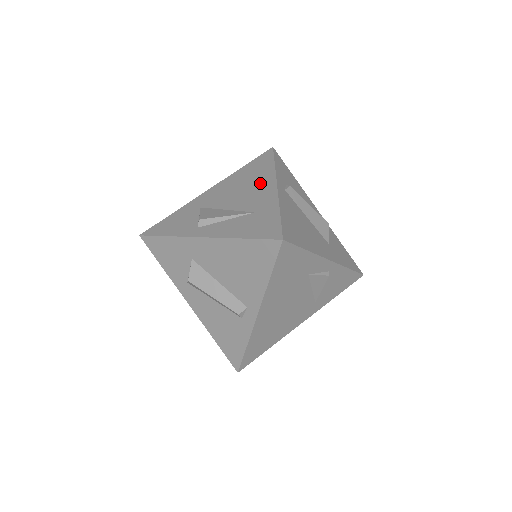
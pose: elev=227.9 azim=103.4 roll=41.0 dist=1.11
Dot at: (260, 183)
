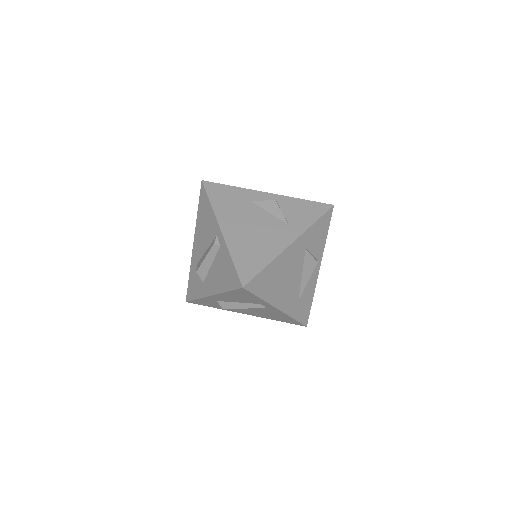
Dot at: occluded
